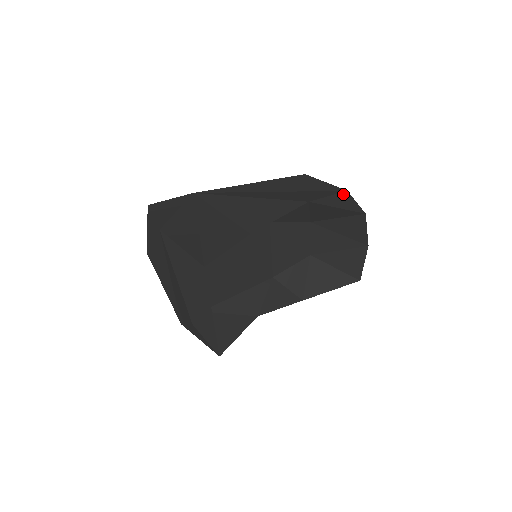
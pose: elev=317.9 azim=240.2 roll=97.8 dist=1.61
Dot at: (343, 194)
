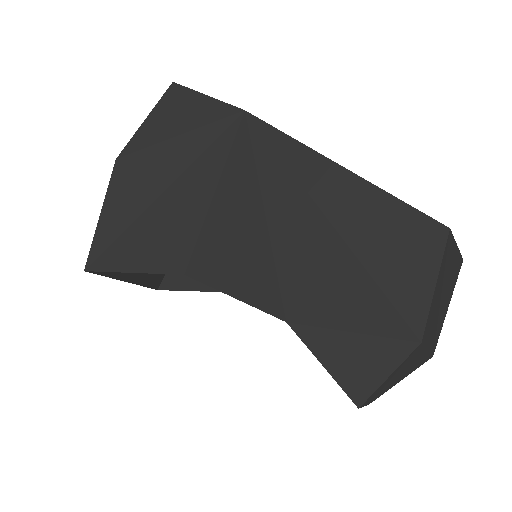
Dot at: (394, 345)
